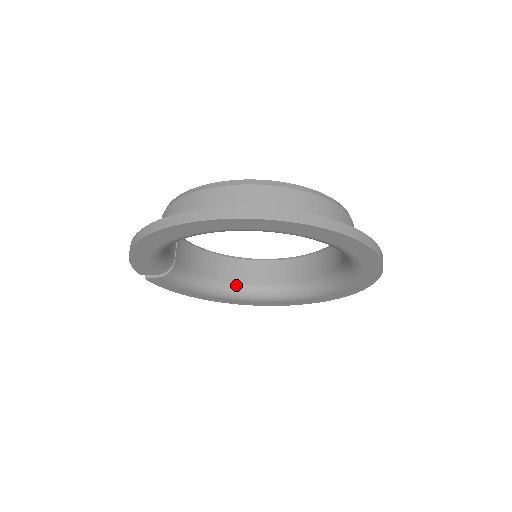
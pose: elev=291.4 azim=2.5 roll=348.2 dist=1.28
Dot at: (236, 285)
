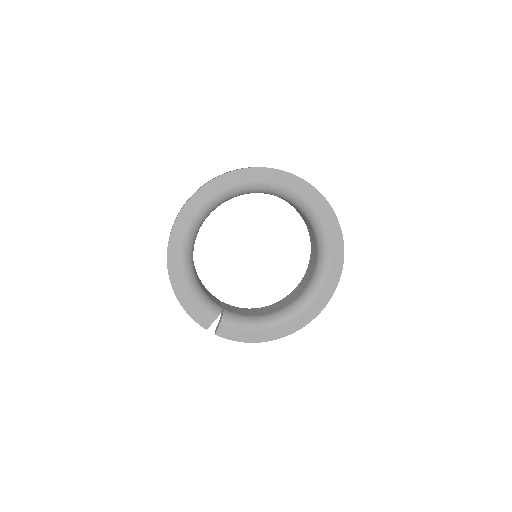
Dot at: (286, 307)
